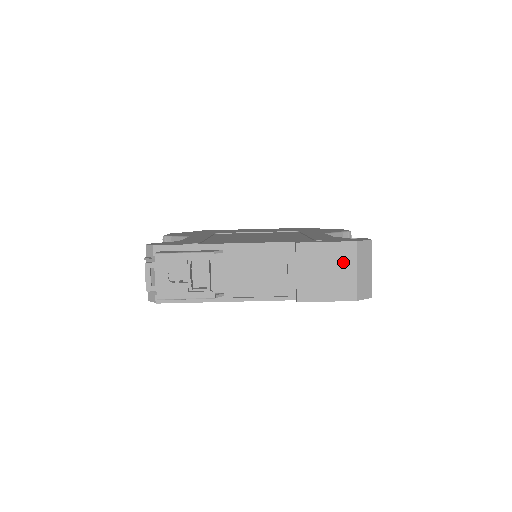
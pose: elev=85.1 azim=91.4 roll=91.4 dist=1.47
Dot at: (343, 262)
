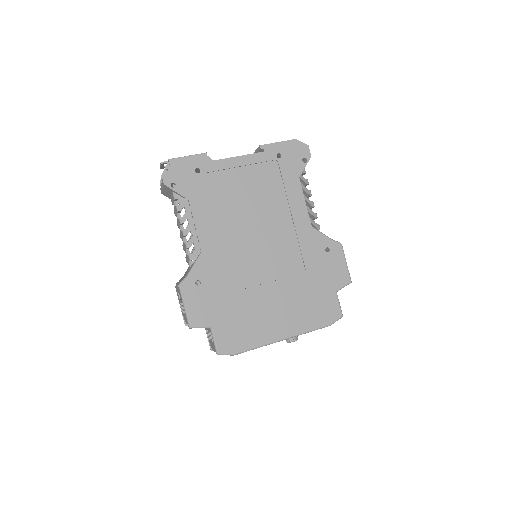
Dot at: occluded
